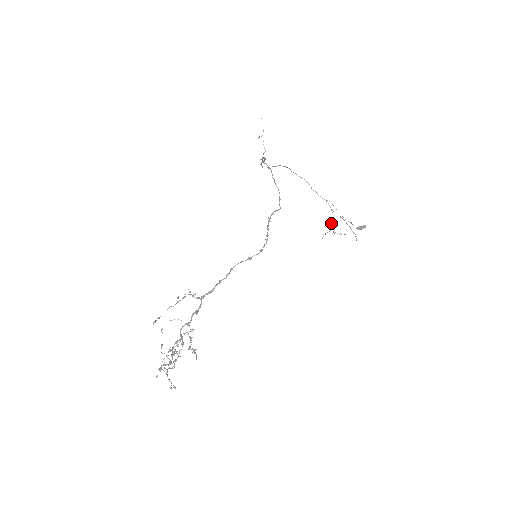
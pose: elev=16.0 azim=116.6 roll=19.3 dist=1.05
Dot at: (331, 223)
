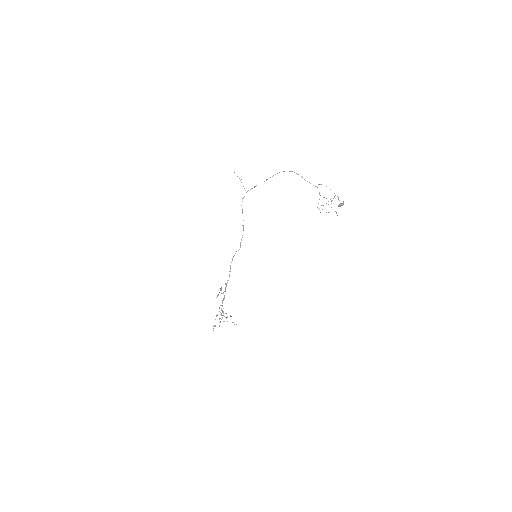
Dot at: (317, 207)
